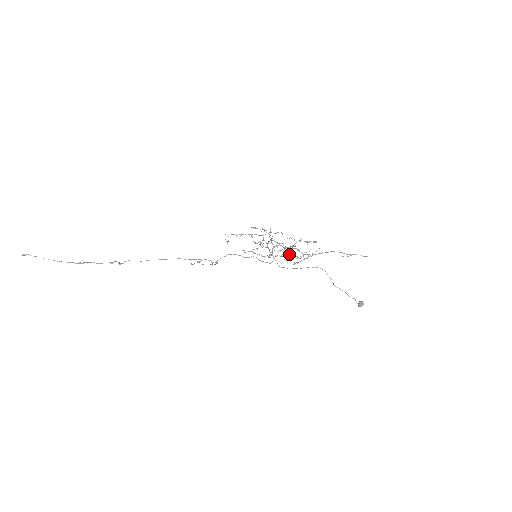
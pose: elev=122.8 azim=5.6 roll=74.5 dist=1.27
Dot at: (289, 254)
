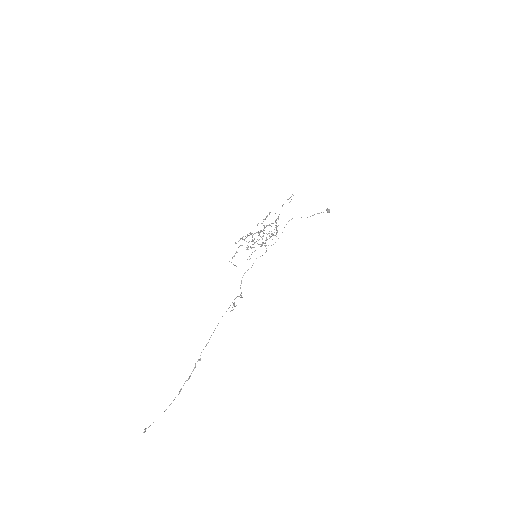
Dot at: (269, 231)
